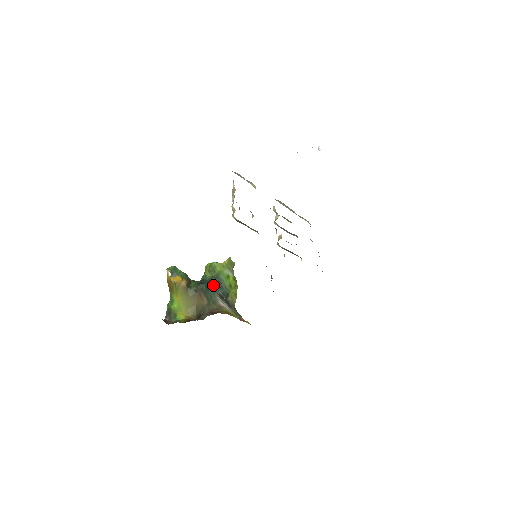
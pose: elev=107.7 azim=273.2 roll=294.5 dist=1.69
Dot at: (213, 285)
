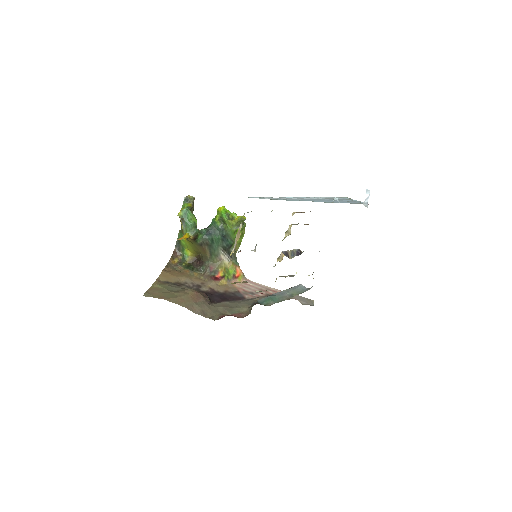
Dot at: (219, 238)
